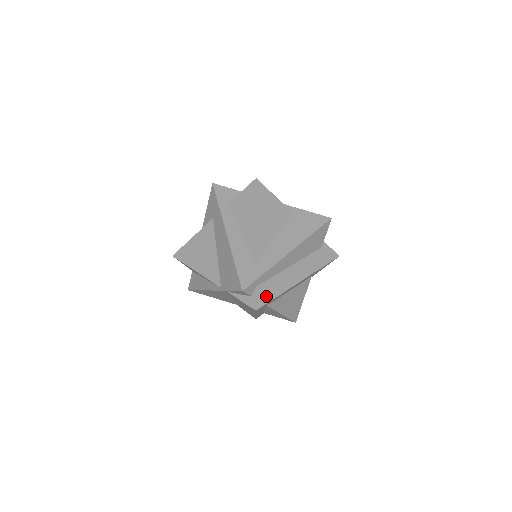
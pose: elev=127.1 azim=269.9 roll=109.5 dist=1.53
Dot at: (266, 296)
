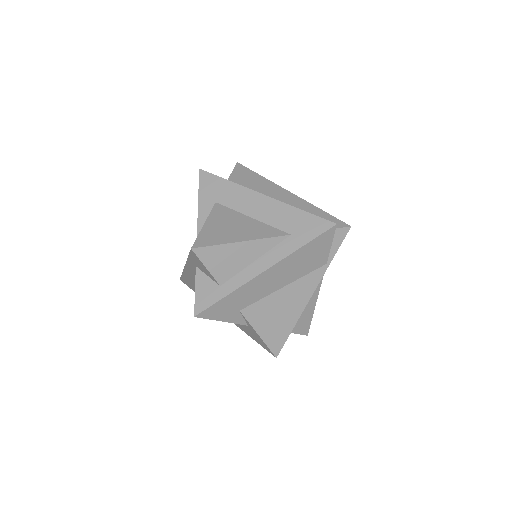
Dot at: occluded
